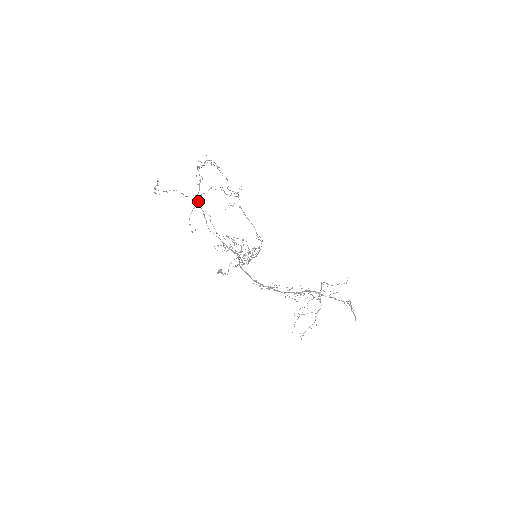
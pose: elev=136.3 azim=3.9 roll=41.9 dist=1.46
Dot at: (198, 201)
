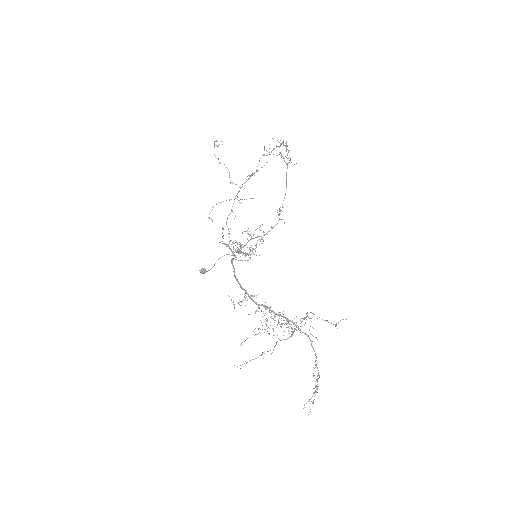
Dot at: occluded
